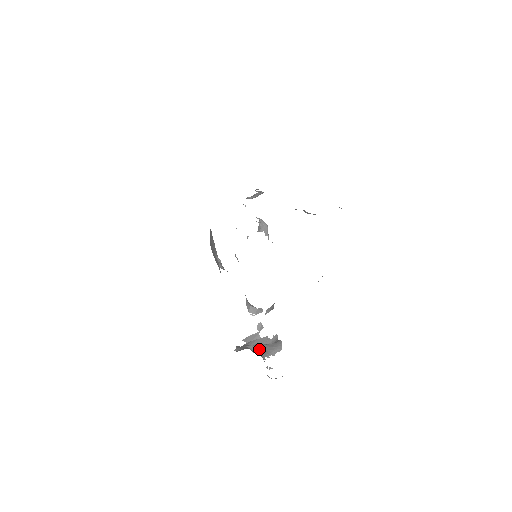
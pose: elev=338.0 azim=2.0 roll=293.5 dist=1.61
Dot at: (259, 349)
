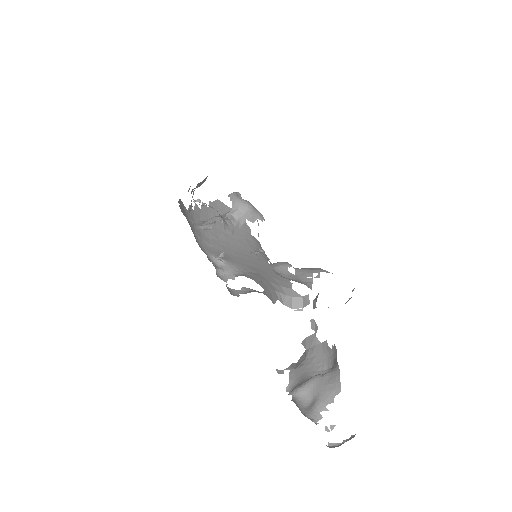
Dot at: (312, 392)
